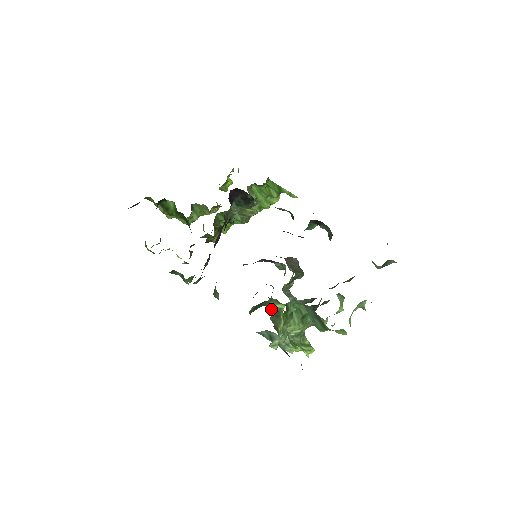
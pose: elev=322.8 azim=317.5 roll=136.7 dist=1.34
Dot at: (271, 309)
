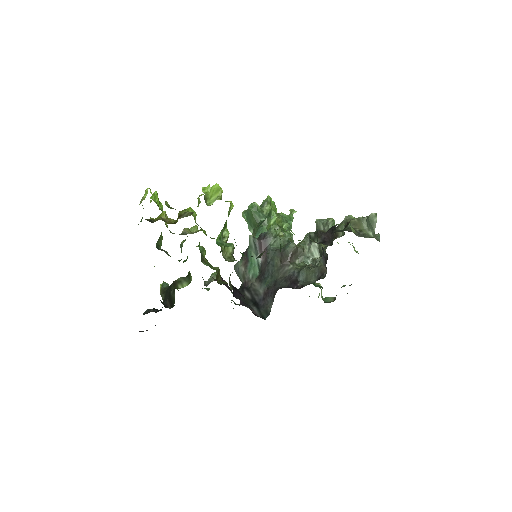
Dot at: occluded
